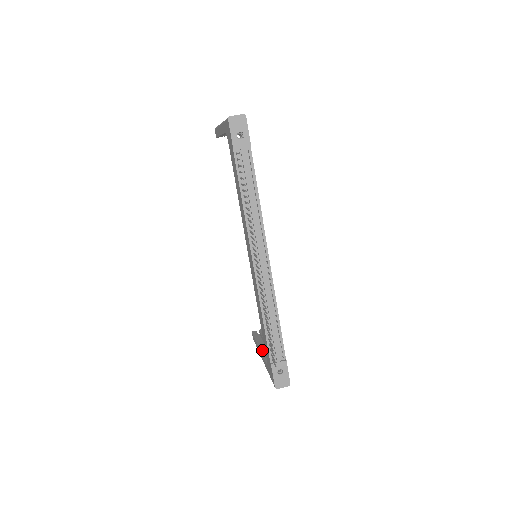
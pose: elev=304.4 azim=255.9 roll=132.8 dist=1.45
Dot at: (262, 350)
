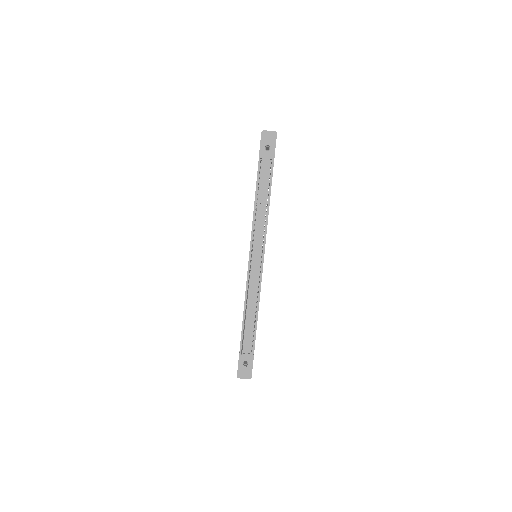
Dot at: occluded
